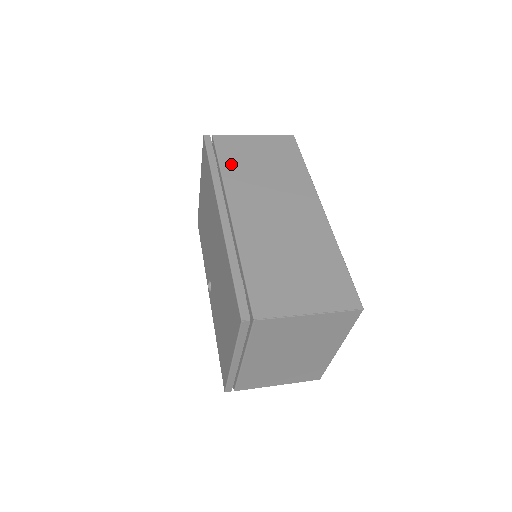
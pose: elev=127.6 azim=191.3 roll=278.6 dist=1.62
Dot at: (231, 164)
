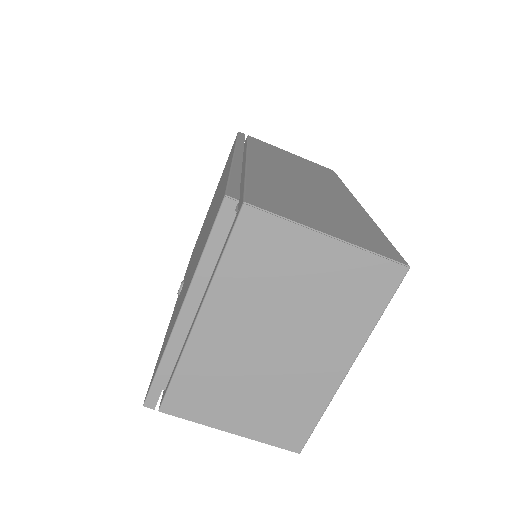
Dot at: (261, 148)
